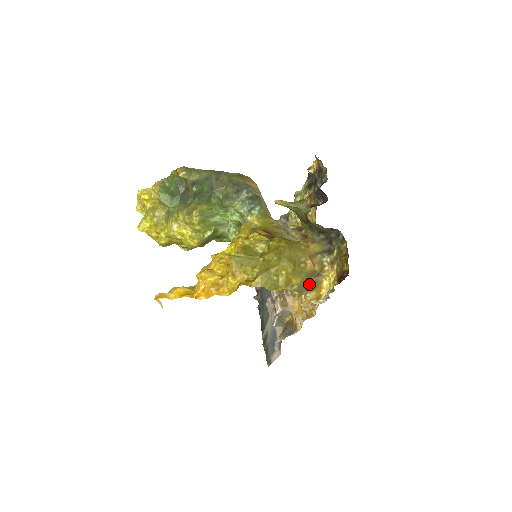
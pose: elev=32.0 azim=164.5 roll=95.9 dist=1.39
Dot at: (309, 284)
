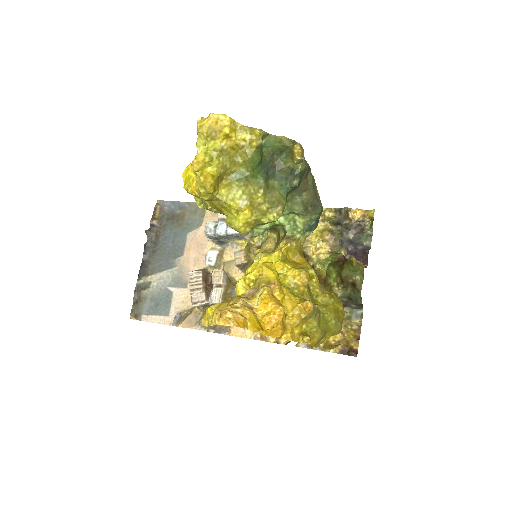
Dot at: occluded
